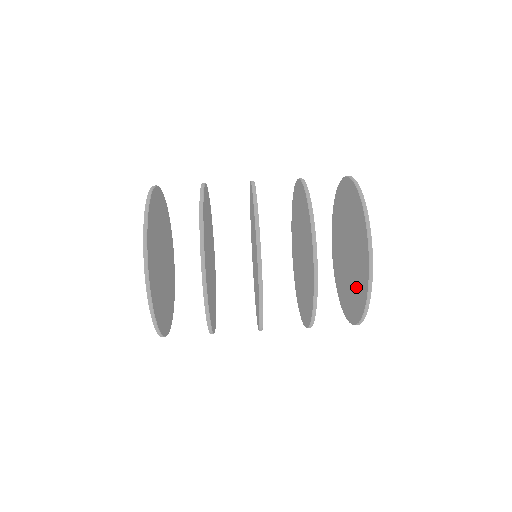
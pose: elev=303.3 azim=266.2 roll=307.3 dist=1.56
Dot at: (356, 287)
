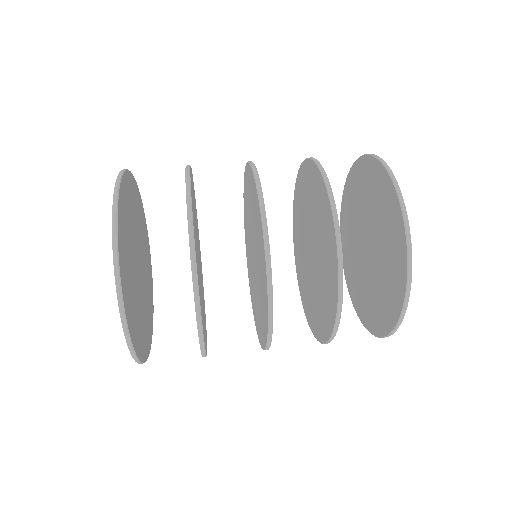
Dot at: (388, 267)
